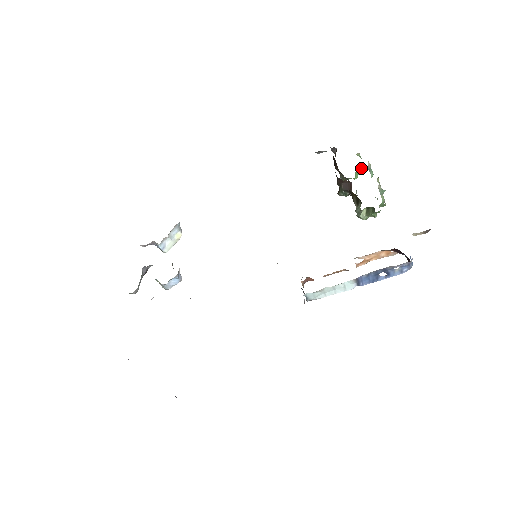
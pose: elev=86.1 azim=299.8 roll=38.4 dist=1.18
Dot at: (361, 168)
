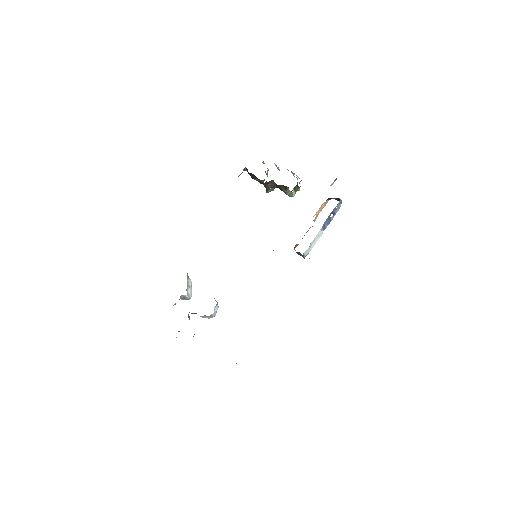
Dot at: (268, 170)
